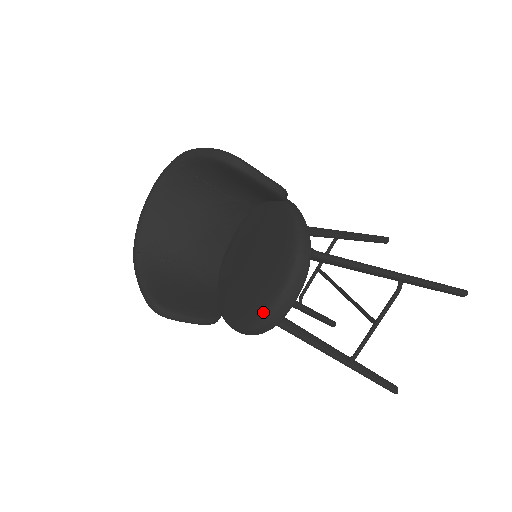
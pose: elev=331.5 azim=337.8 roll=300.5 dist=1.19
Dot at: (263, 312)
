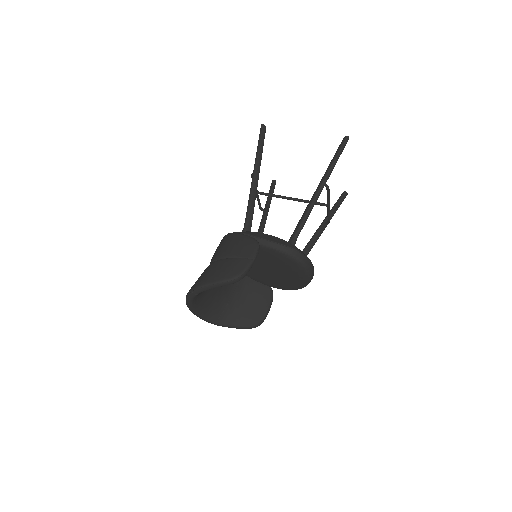
Dot at: (304, 284)
